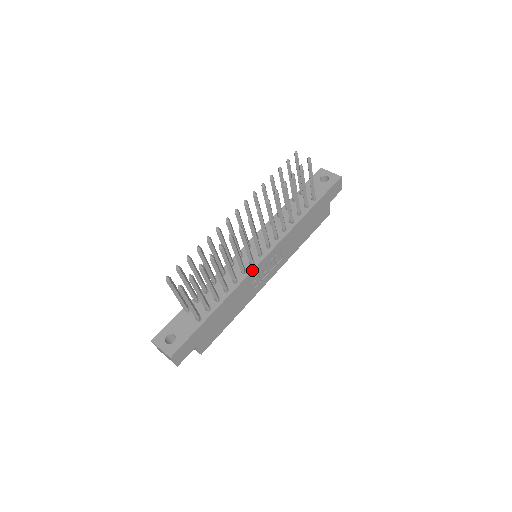
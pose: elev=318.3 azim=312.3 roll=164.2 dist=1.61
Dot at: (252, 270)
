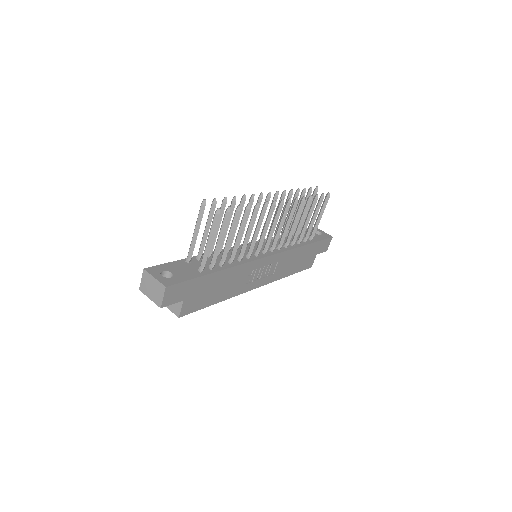
Dot at: (256, 259)
